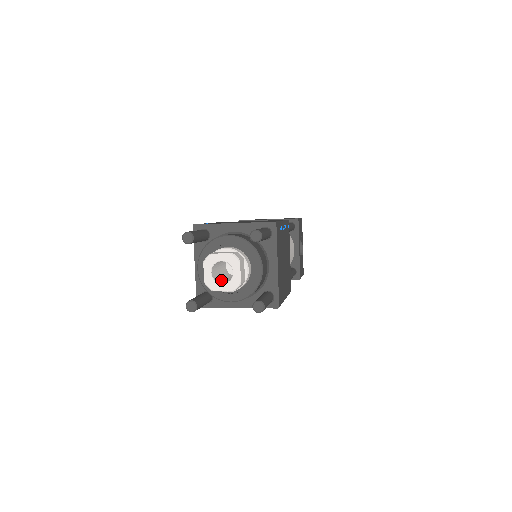
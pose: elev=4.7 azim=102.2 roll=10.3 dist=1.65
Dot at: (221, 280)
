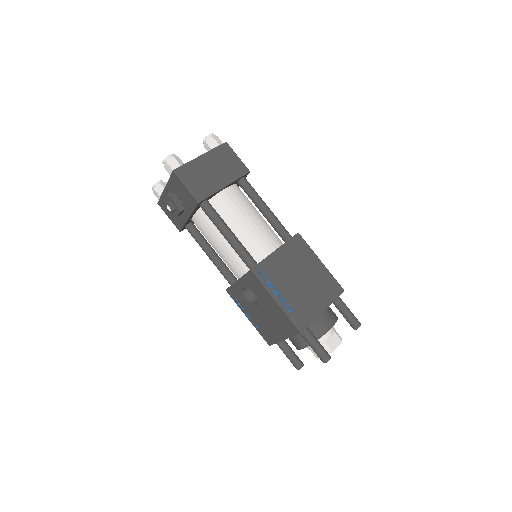
Dot at: occluded
